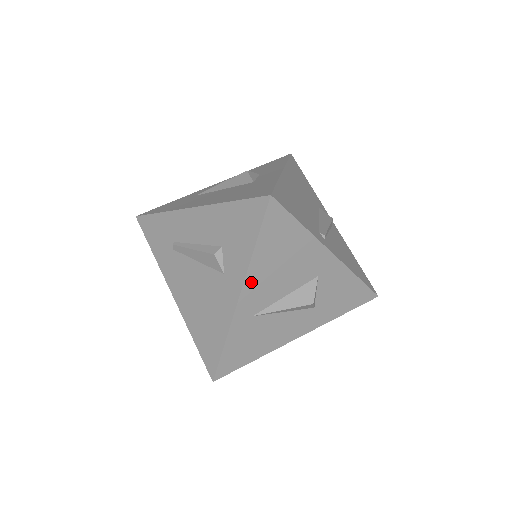
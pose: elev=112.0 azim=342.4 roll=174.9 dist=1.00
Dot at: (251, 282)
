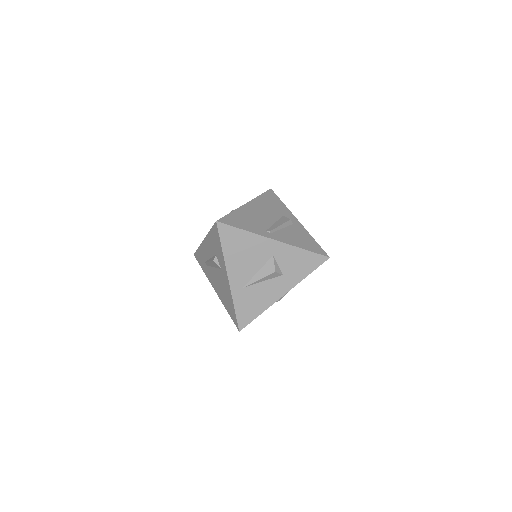
Dot at: (231, 269)
